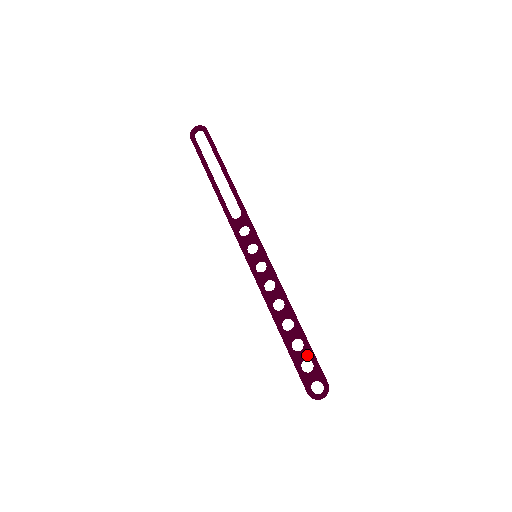
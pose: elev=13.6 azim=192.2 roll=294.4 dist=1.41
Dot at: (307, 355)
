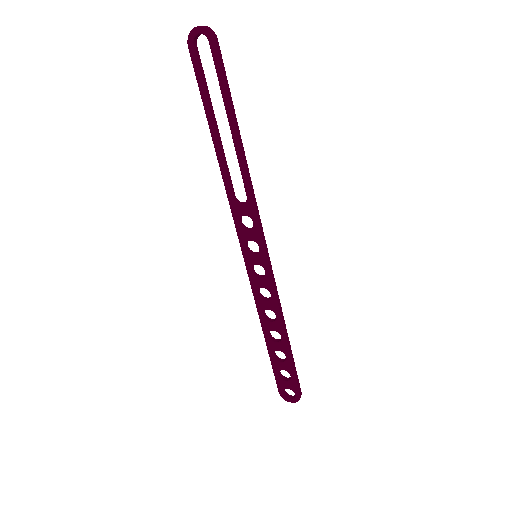
Dot at: (287, 368)
